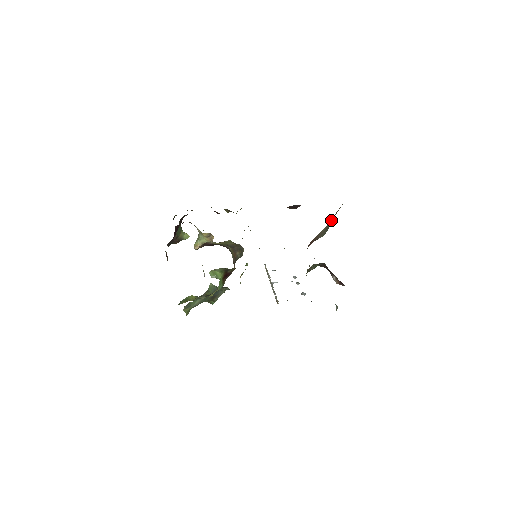
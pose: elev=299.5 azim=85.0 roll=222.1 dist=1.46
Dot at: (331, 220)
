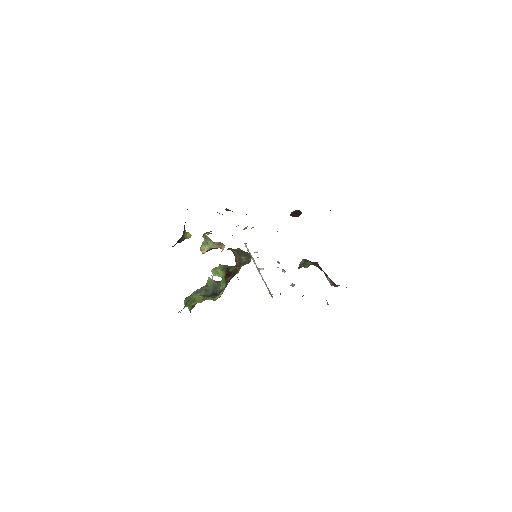
Dot at: occluded
